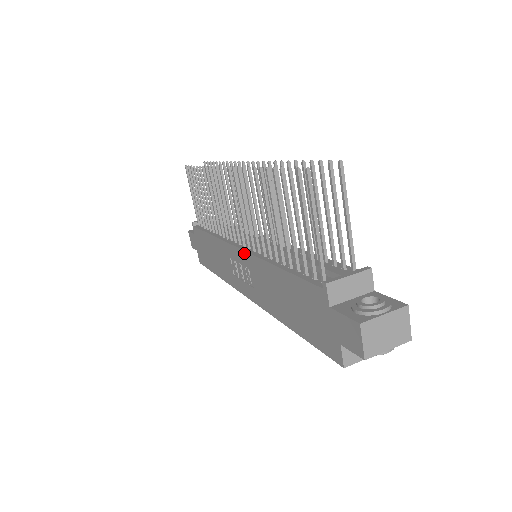
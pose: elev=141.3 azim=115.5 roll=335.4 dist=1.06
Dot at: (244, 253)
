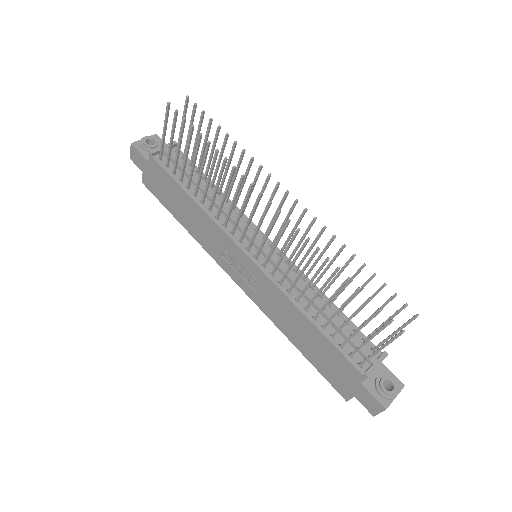
Dot at: (260, 271)
